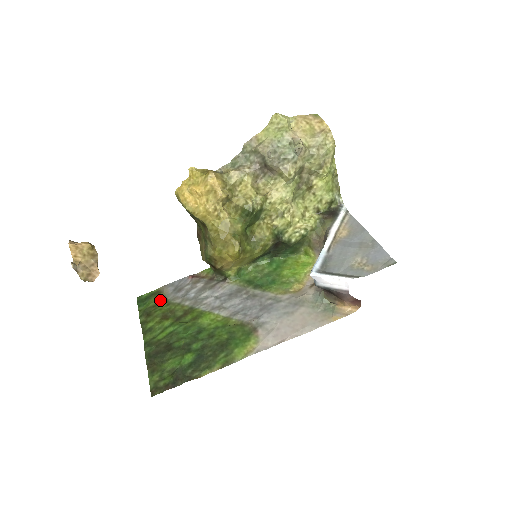
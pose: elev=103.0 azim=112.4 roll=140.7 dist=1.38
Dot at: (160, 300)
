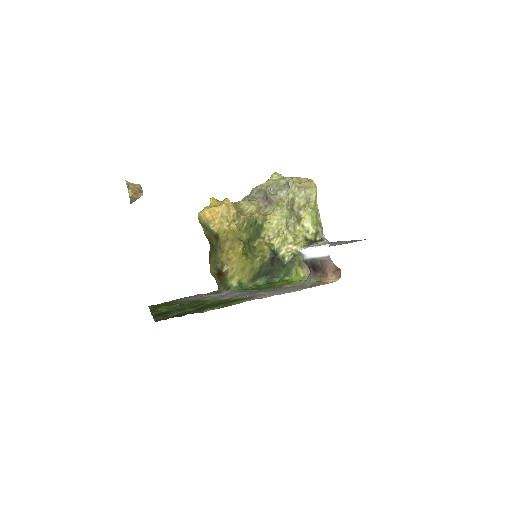
Dot at: (169, 302)
